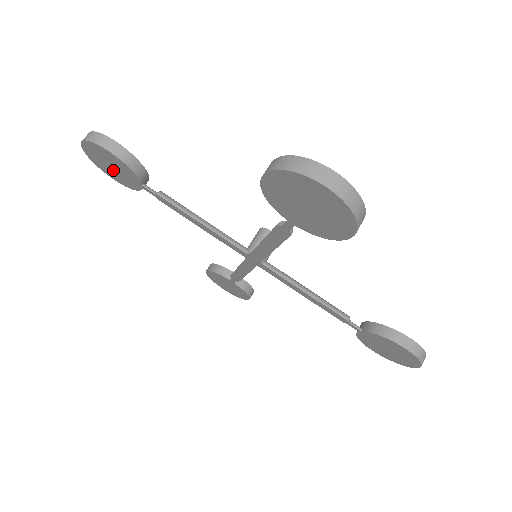
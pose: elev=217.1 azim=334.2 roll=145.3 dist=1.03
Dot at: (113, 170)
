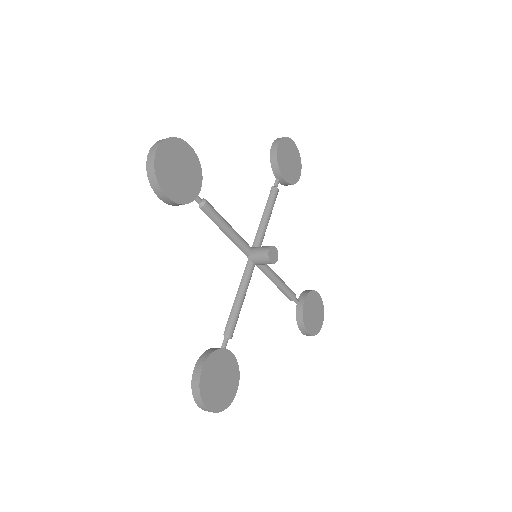
Dot at: occluded
